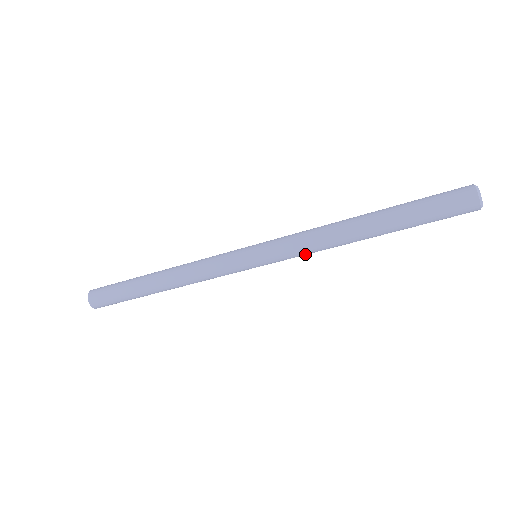
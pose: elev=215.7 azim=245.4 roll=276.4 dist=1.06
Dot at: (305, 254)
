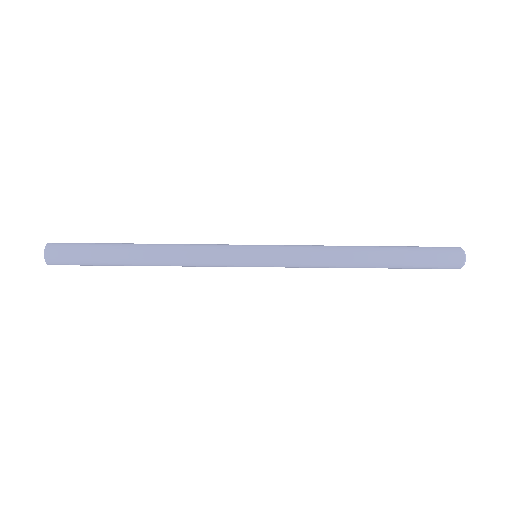
Dot at: (307, 261)
